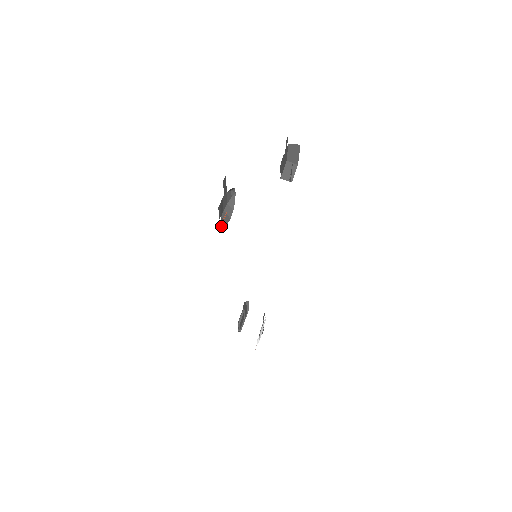
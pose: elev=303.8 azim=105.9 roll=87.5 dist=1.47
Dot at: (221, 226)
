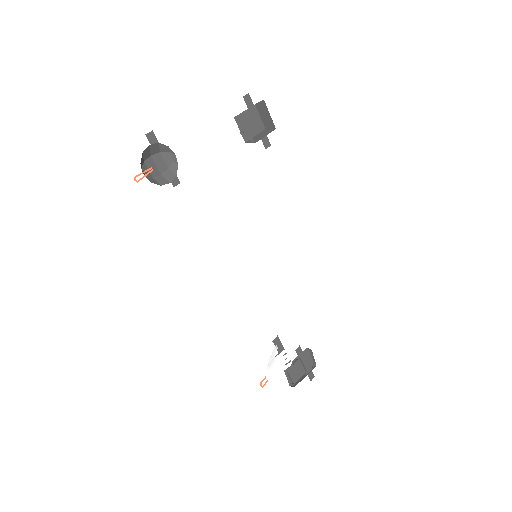
Dot at: (139, 180)
